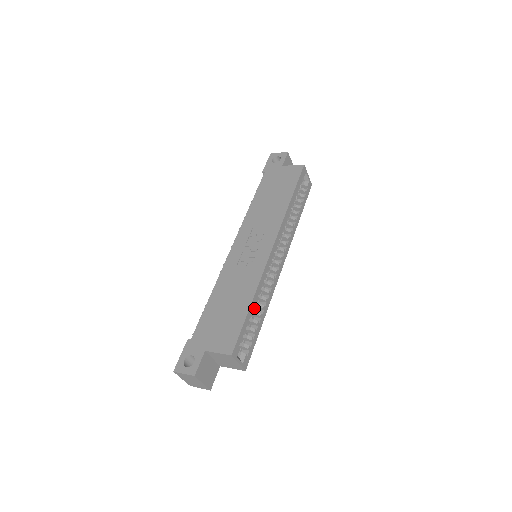
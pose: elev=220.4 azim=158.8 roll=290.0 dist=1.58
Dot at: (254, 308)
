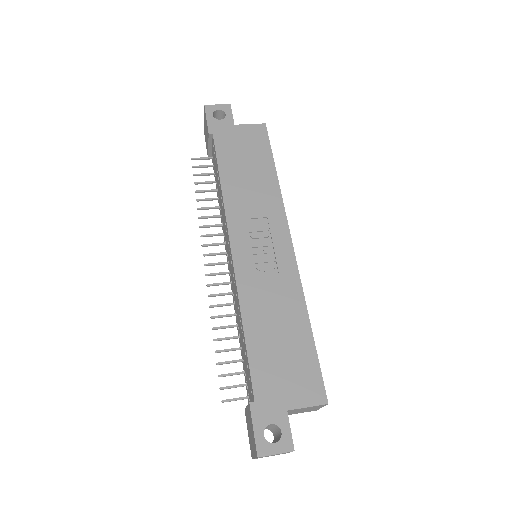
Dot at: occluded
